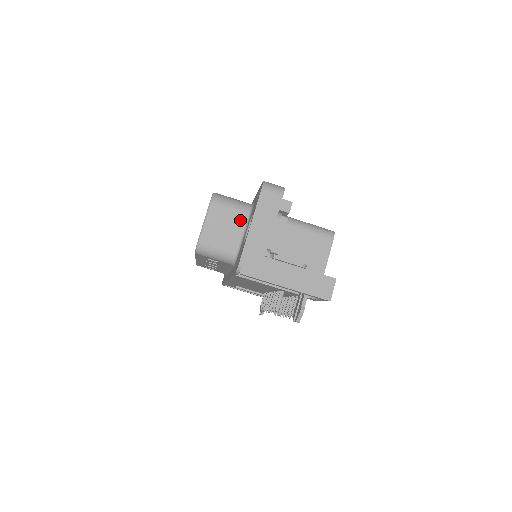
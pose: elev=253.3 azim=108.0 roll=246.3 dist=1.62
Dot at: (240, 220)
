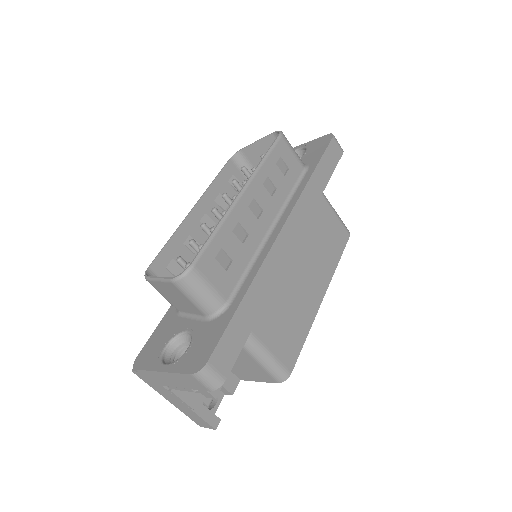
Dot at: (196, 310)
